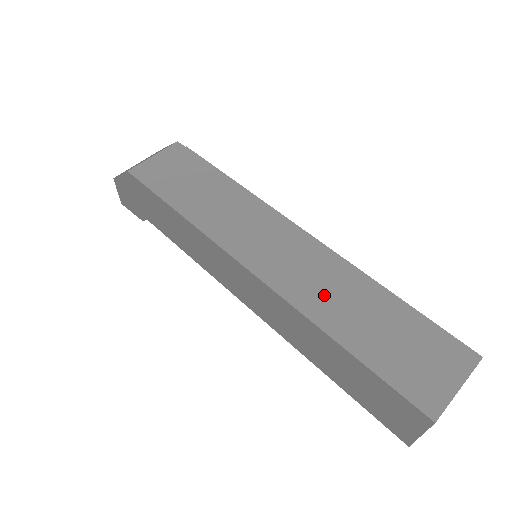
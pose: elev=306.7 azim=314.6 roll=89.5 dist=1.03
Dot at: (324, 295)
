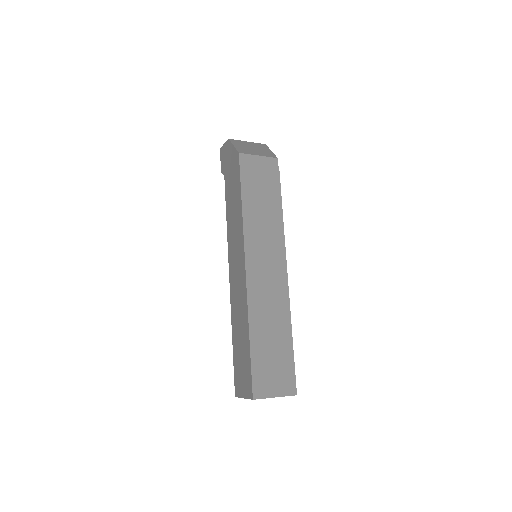
Dot at: (265, 310)
